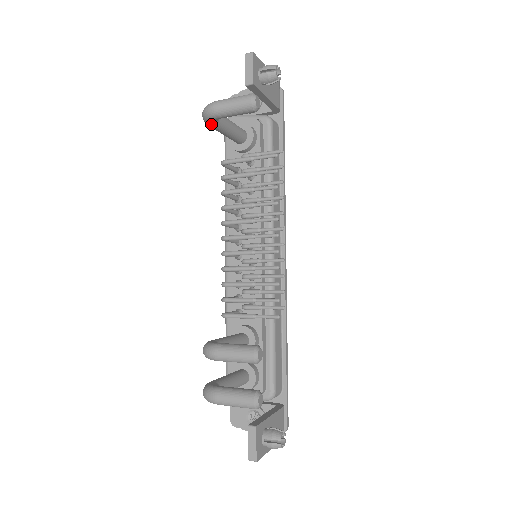
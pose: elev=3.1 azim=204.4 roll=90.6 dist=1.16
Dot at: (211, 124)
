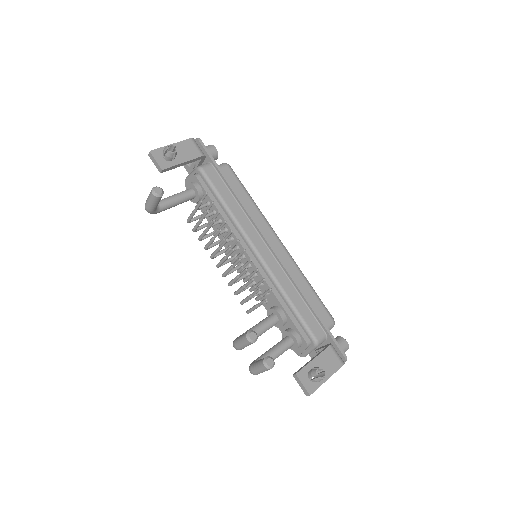
Dot at: (158, 212)
